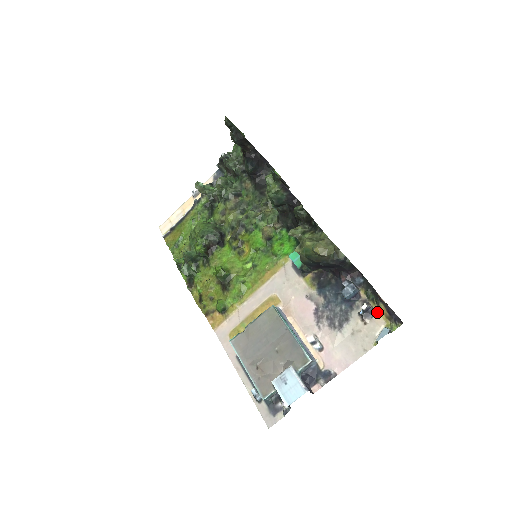
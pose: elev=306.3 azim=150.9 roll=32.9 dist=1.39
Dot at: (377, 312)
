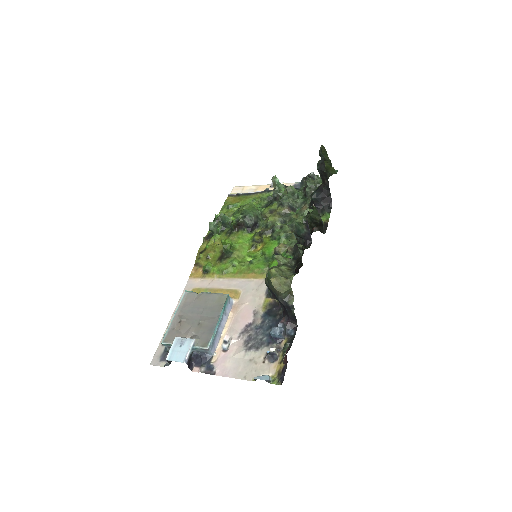
Dot at: (278, 362)
